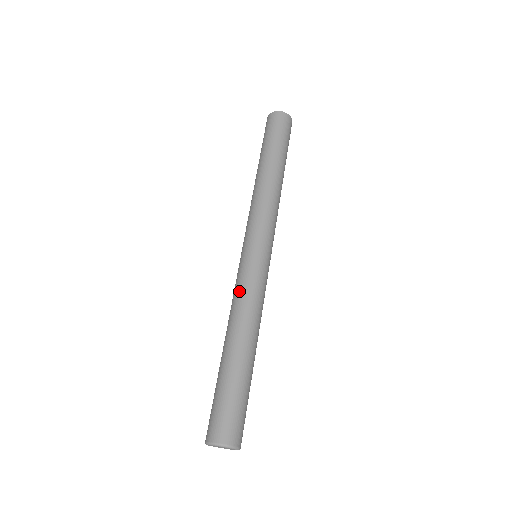
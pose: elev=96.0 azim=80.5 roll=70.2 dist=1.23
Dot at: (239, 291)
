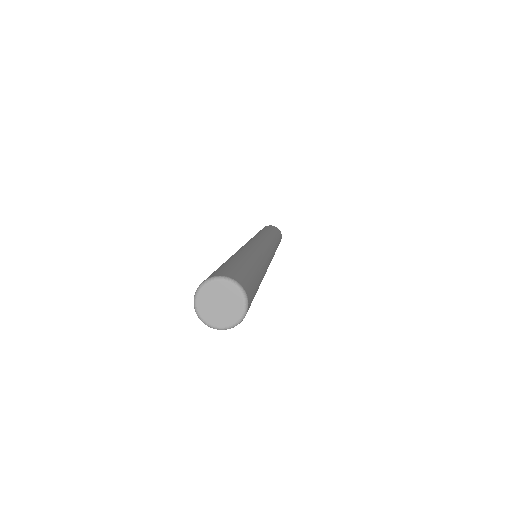
Dot at: (240, 248)
